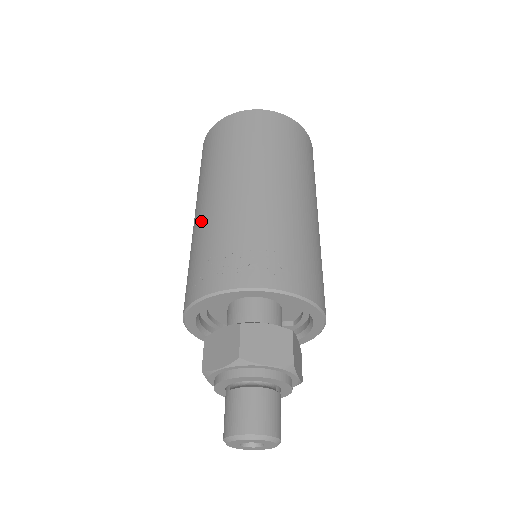
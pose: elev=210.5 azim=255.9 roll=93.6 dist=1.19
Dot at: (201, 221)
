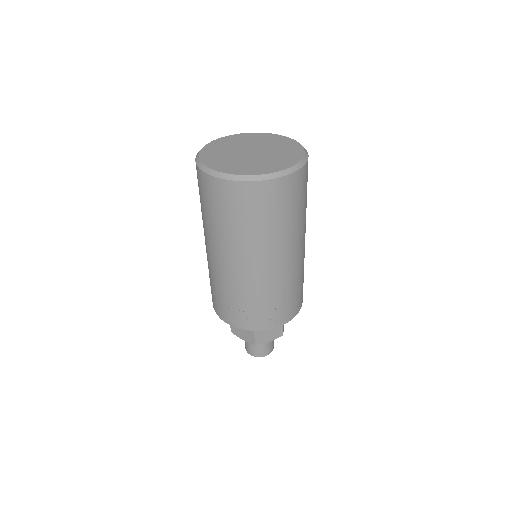
Dot at: (218, 272)
